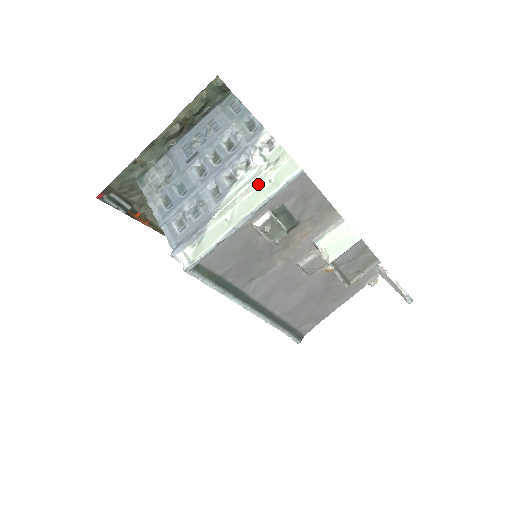
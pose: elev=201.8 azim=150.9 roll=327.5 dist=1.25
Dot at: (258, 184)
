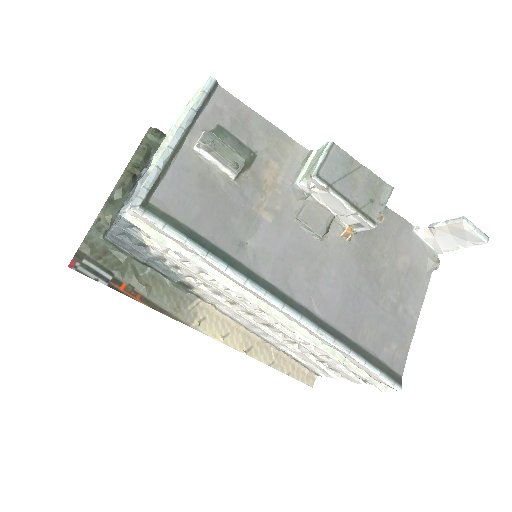
Dot at: occluded
